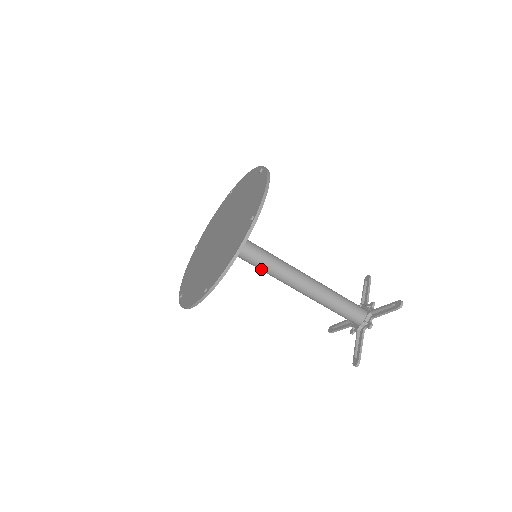
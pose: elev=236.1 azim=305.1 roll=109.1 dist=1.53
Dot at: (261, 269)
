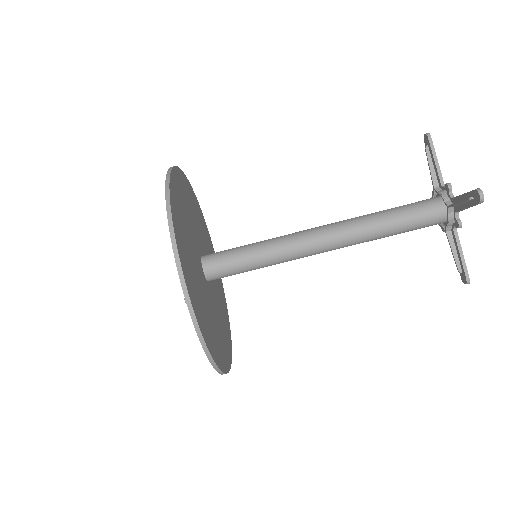
Dot at: occluded
